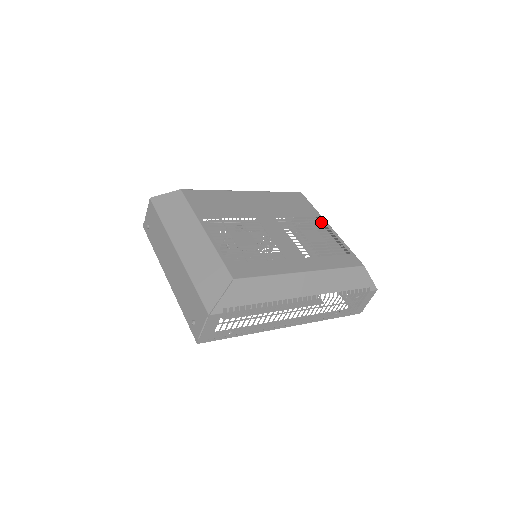
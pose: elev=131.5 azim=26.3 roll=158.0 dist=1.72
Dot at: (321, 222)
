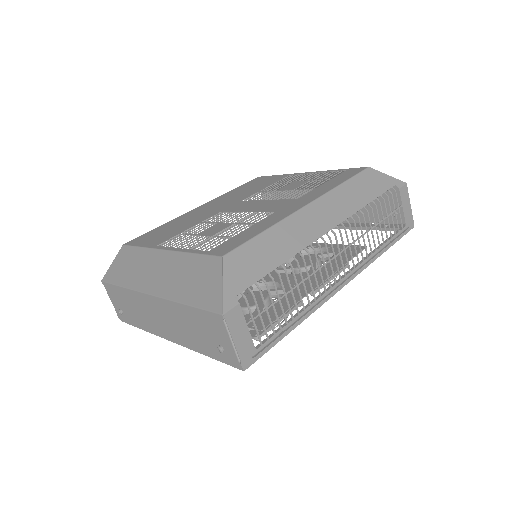
Dot at: occluded
